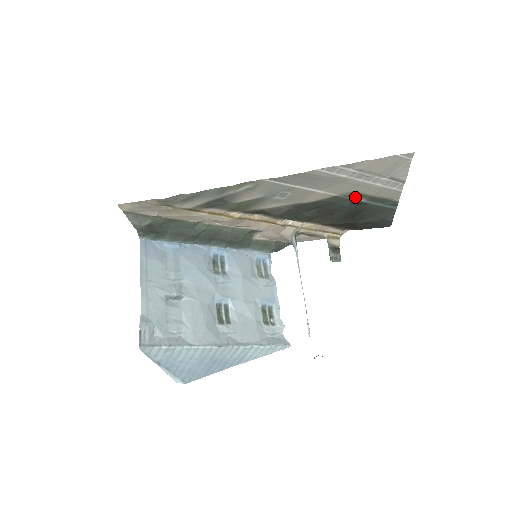
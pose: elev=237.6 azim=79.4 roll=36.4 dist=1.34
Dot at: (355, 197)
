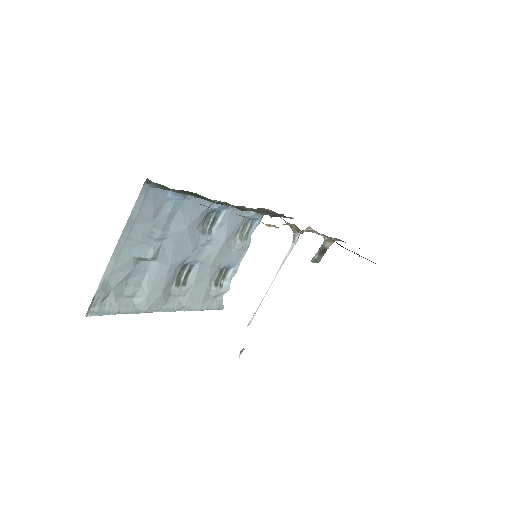
Dot at: occluded
